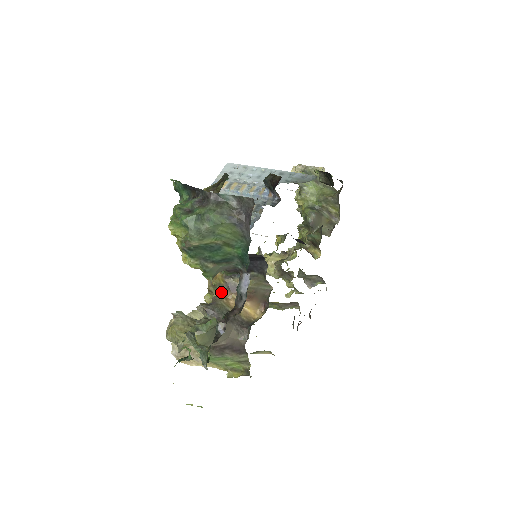
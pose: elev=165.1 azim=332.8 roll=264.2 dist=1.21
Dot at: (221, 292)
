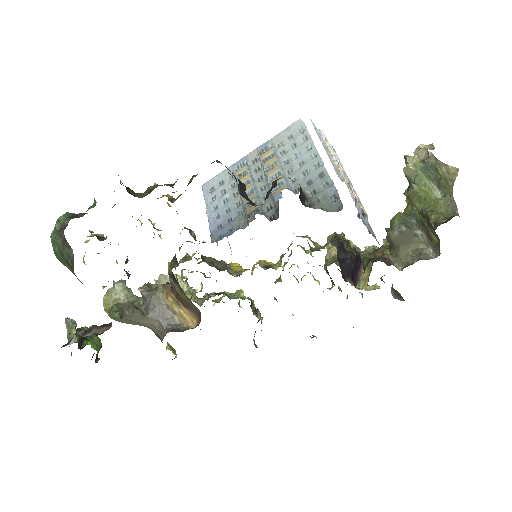
Dot at: occluded
